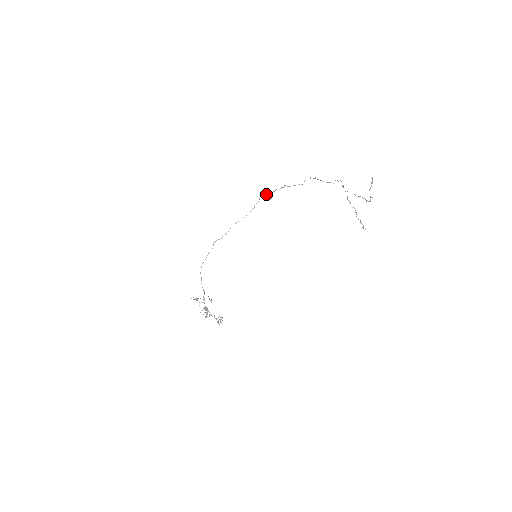
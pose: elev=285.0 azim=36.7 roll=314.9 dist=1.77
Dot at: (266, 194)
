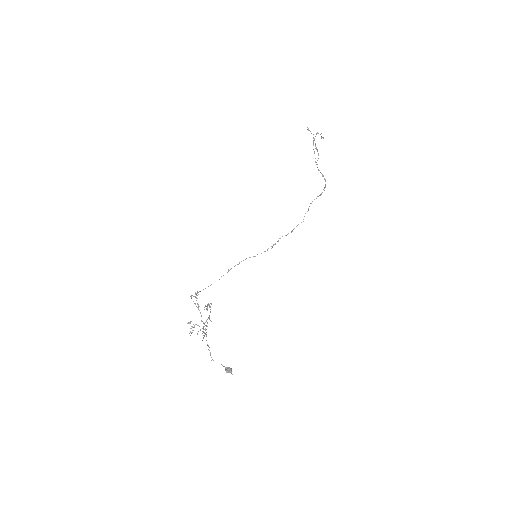
Dot at: (274, 244)
